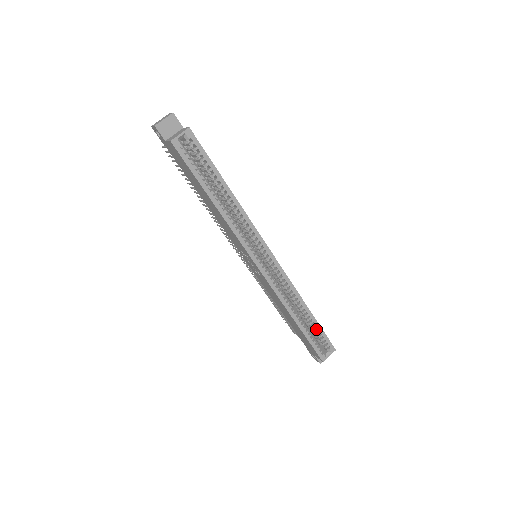
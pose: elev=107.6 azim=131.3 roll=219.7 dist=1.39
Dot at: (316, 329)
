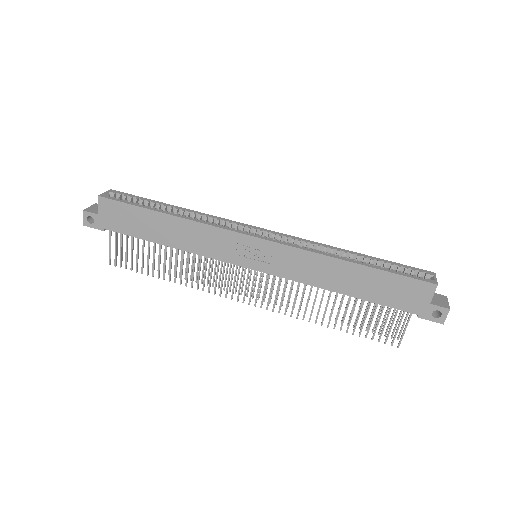
Dot at: (385, 263)
